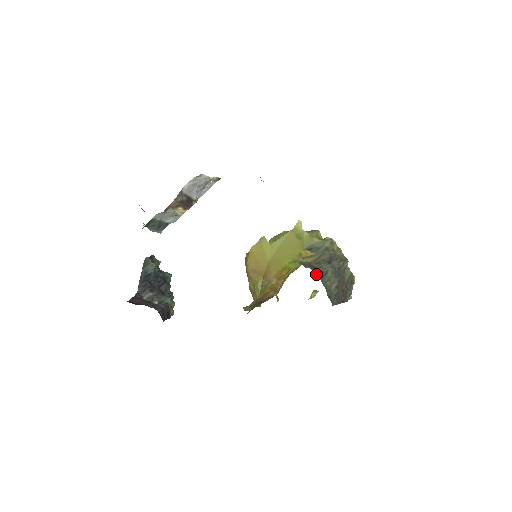
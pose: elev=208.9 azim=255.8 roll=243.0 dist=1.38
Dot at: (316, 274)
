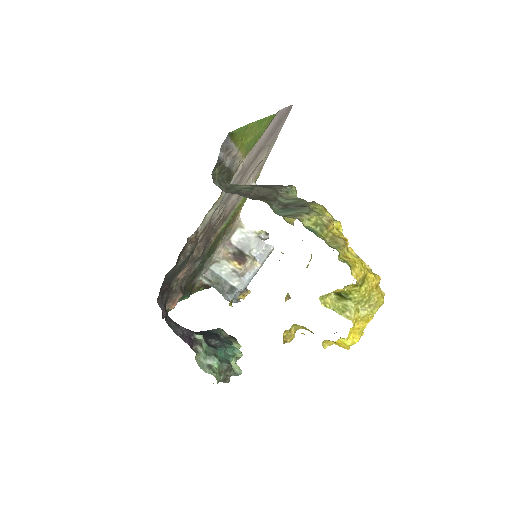
Dot at: occluded
